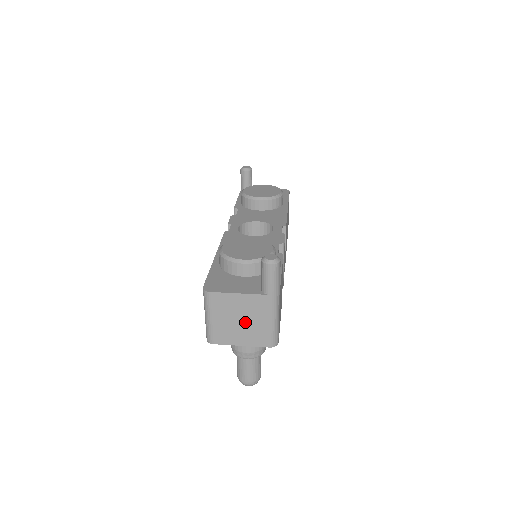
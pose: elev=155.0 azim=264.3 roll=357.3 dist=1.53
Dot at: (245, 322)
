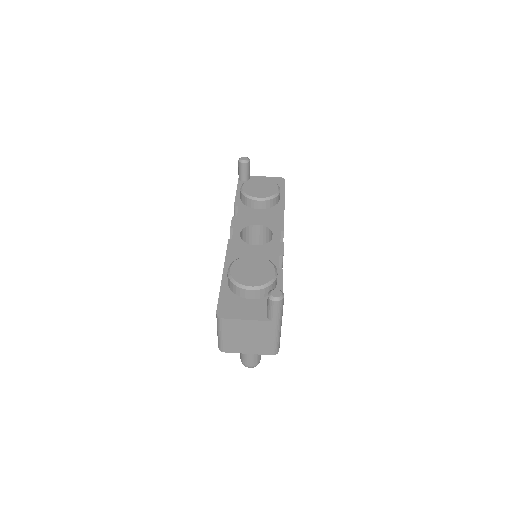
Dot at: (252, 339)
